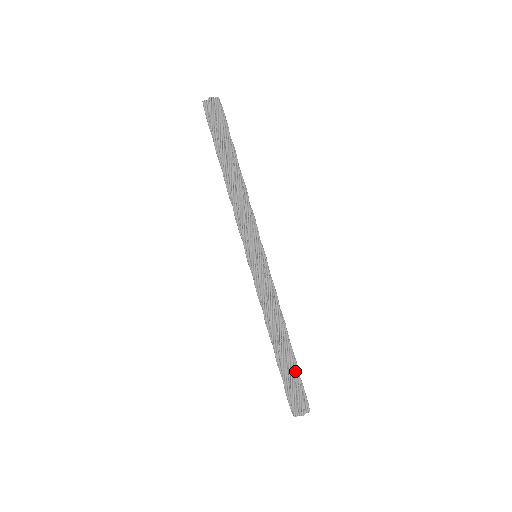
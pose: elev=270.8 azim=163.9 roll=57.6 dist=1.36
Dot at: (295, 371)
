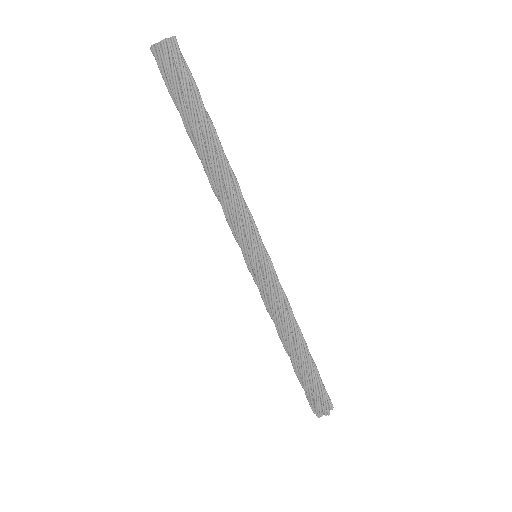
Dot at: (310, 379)
